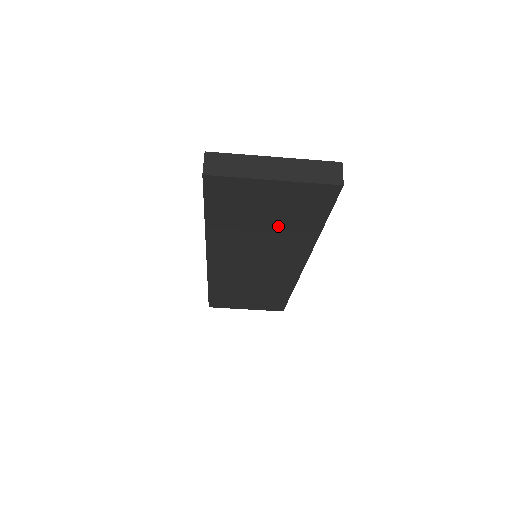
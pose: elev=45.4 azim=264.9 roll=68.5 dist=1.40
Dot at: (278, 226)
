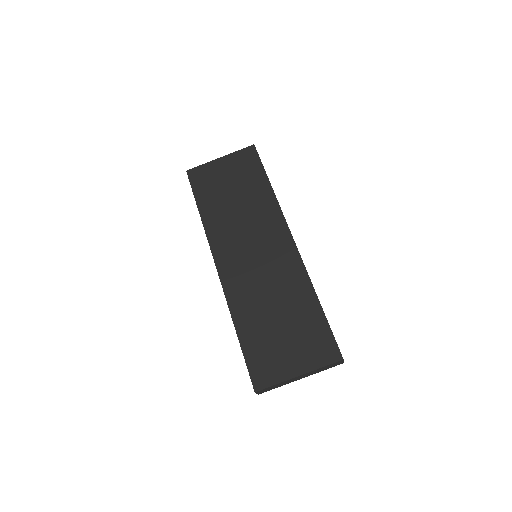
Dot at: (243, 193)
